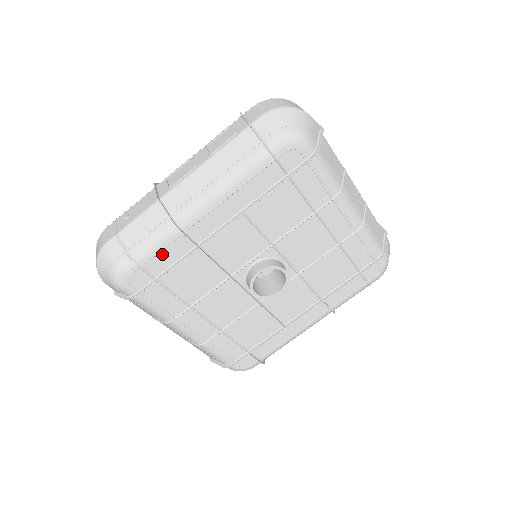
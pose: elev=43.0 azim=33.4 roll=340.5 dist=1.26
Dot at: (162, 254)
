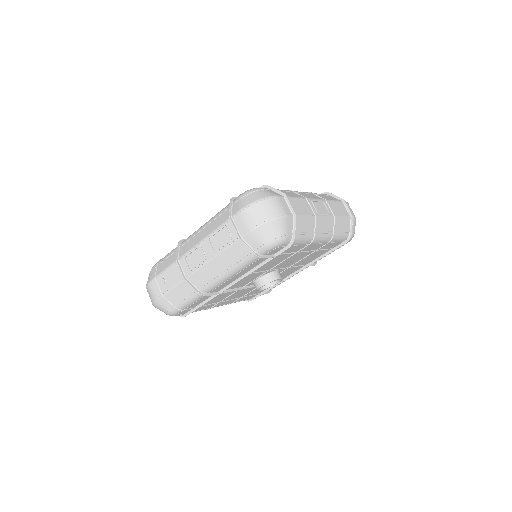
Dot at: (197, 302)
